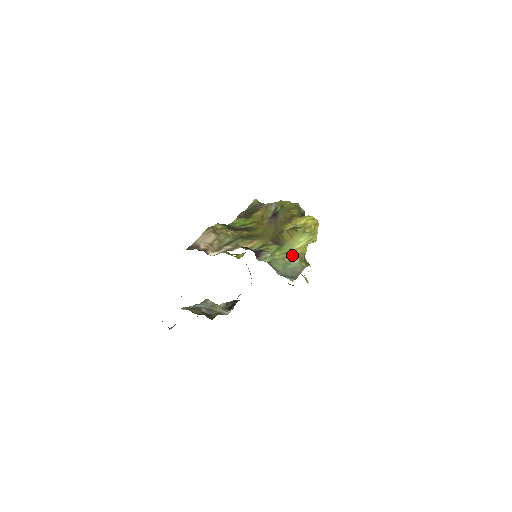
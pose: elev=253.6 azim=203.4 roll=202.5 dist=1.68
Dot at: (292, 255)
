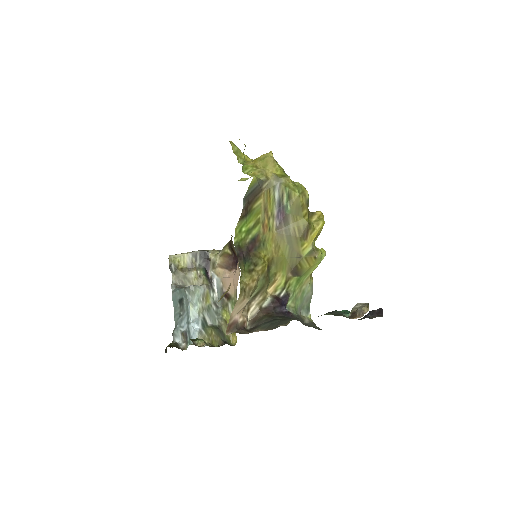
Dot at: (307, 281)
